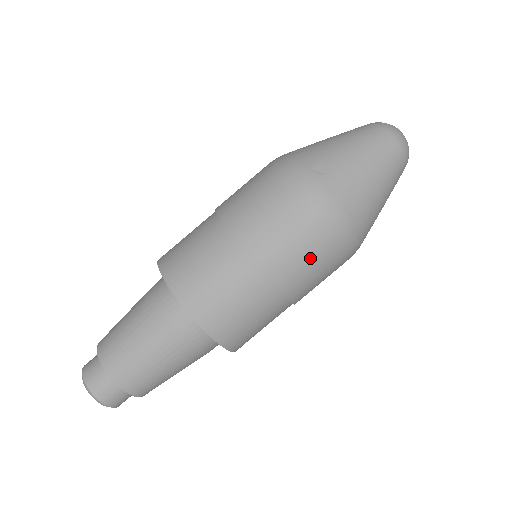
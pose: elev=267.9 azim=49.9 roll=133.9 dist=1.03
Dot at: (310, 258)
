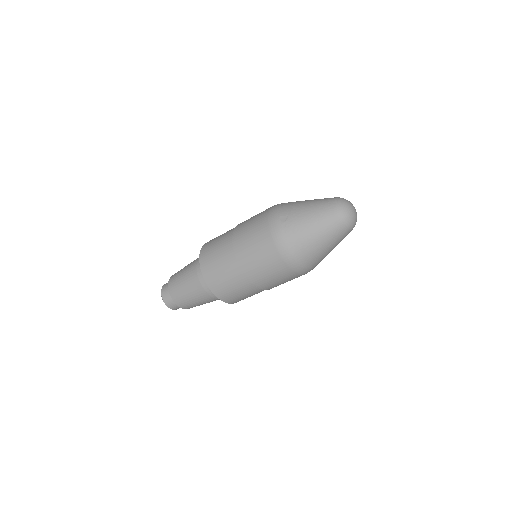
Dot at: (264, 265)
